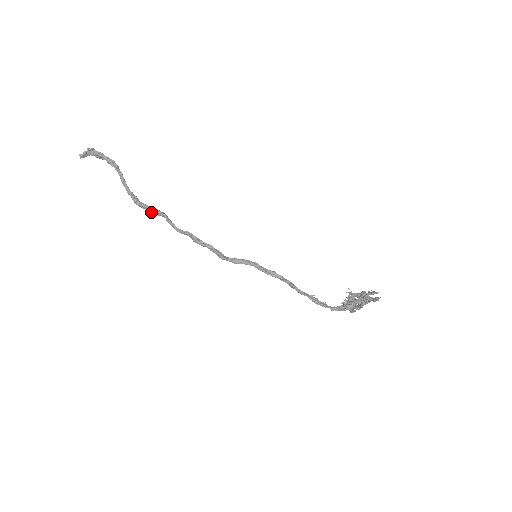
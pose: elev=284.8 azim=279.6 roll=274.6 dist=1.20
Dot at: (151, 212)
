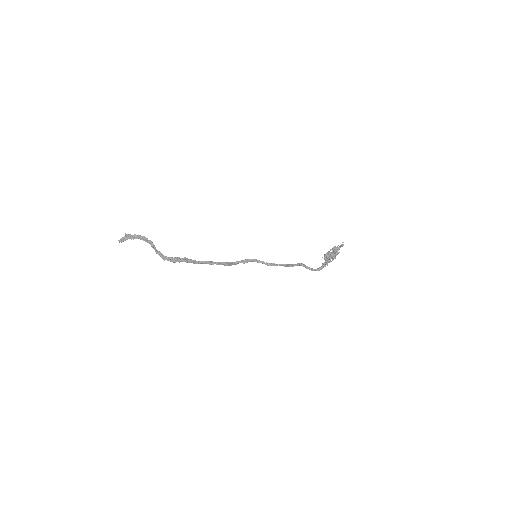
Dot at: (174, 262)
